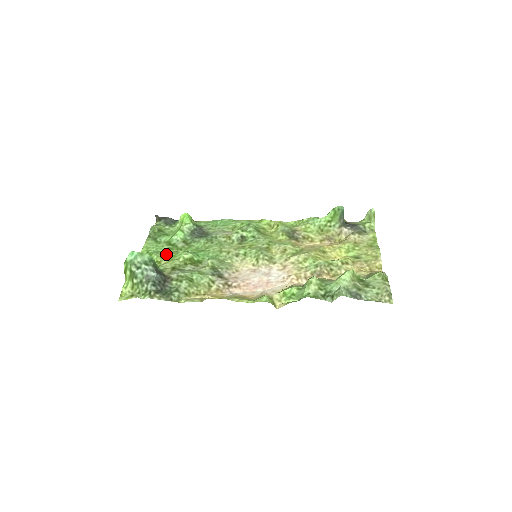
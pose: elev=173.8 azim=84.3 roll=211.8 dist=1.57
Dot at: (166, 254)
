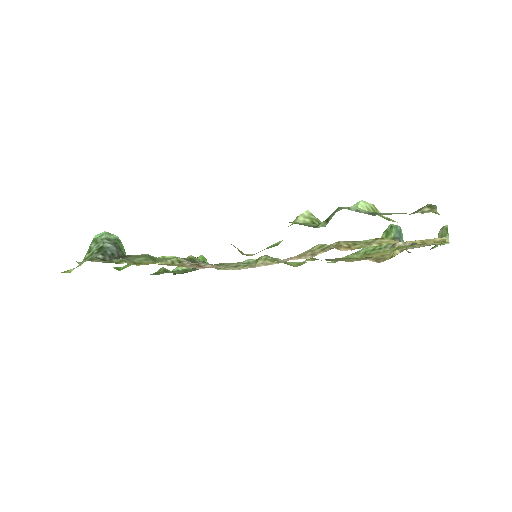
Dot at: occluded
